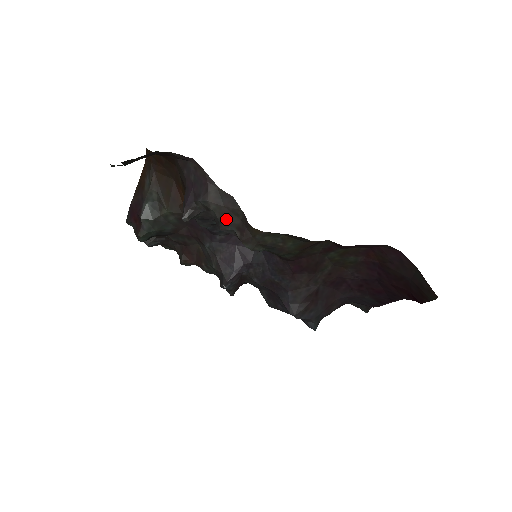
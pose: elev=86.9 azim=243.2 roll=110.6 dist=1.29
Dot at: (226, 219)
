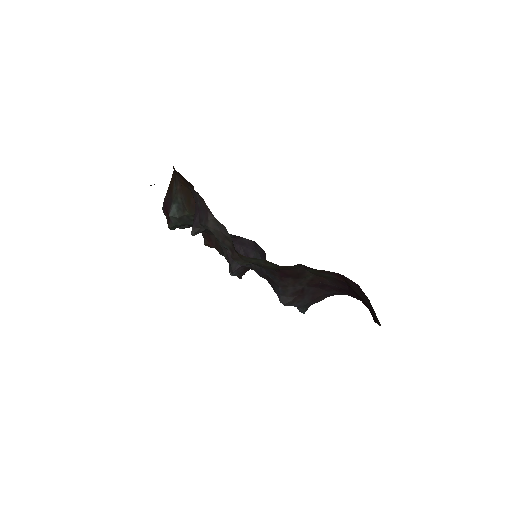
Dot at: (222, 240)
